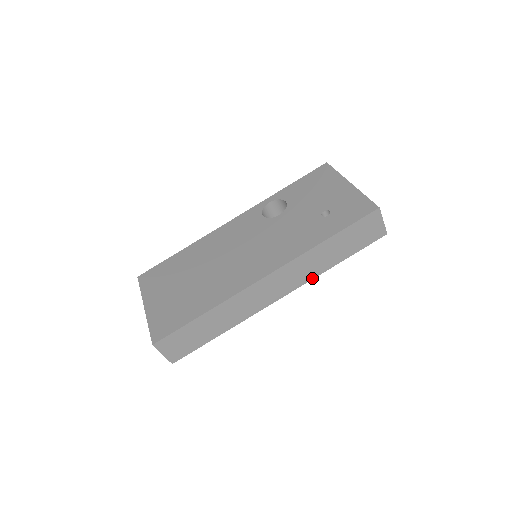
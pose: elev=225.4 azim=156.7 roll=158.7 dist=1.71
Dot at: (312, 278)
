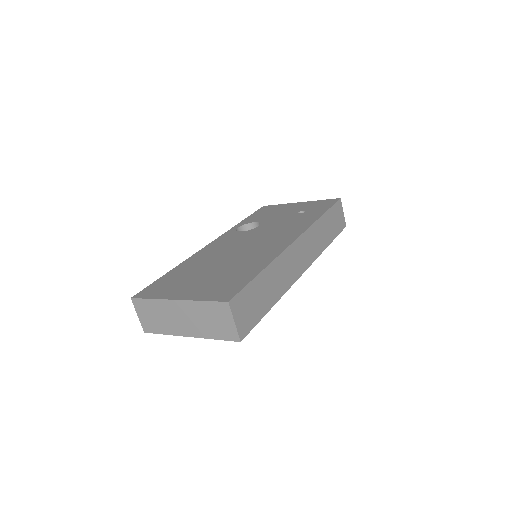
Dot at: (319, 255)
